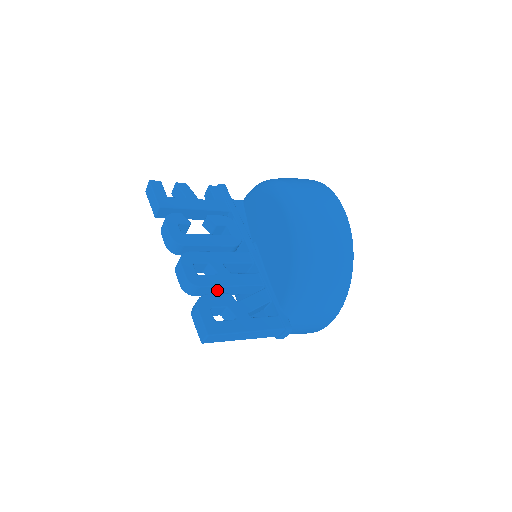
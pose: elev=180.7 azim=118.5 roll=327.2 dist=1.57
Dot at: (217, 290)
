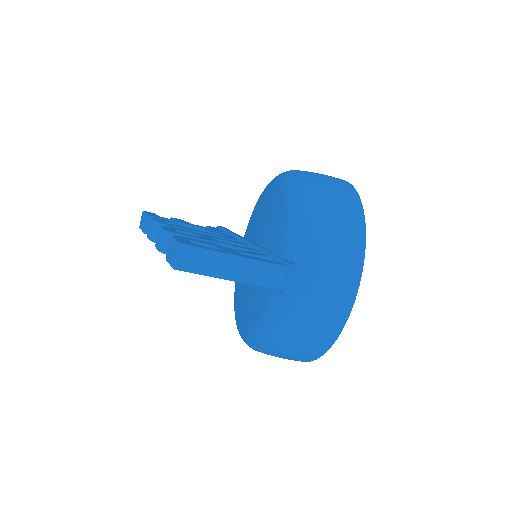
Dot at: occluded
